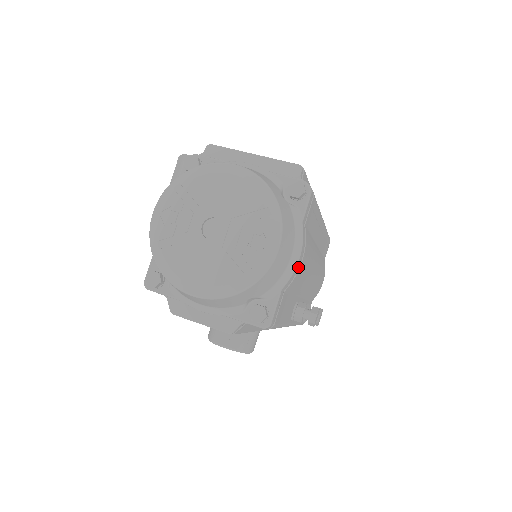
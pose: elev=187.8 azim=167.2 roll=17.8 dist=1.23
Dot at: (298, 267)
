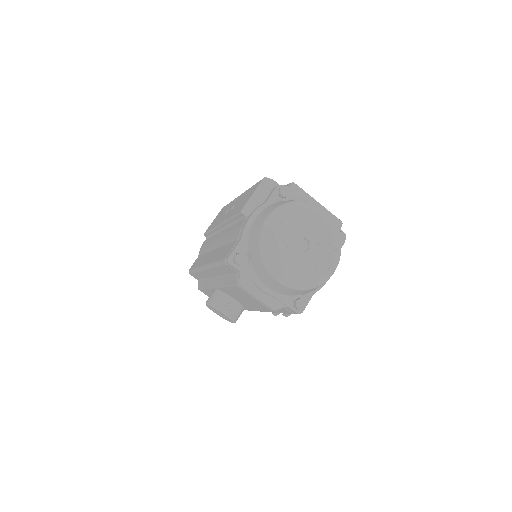
Dot at: occluded
